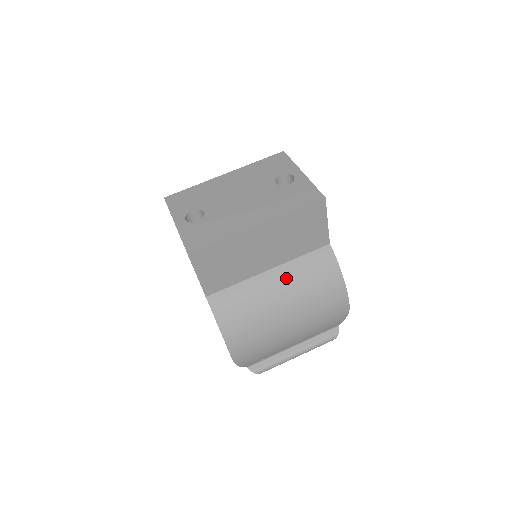
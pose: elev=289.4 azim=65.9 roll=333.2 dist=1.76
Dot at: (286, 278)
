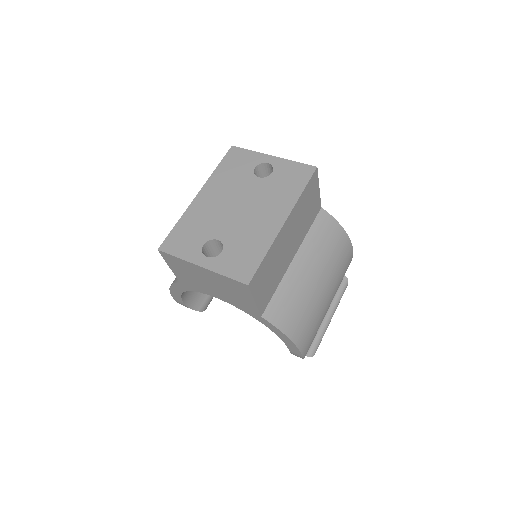
Dot at: (309, 257)
